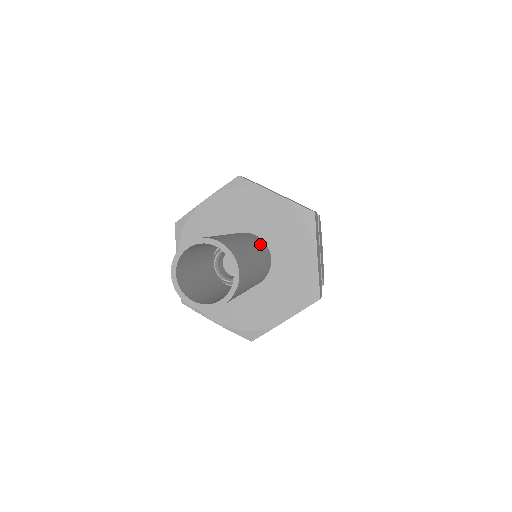
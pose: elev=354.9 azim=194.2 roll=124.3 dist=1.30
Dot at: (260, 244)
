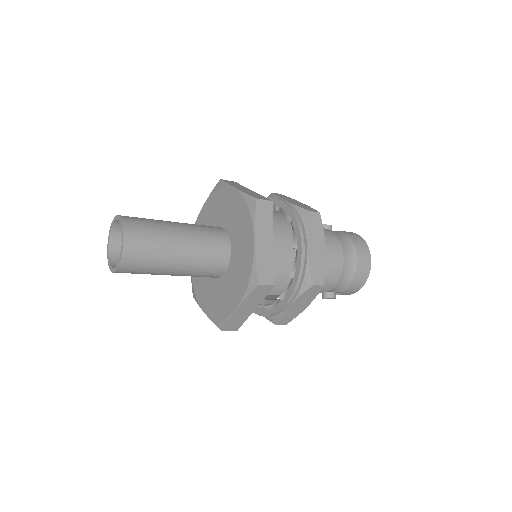
Dot at: occluded
